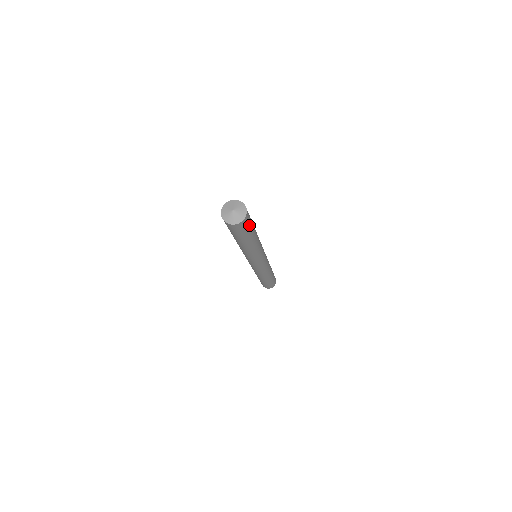
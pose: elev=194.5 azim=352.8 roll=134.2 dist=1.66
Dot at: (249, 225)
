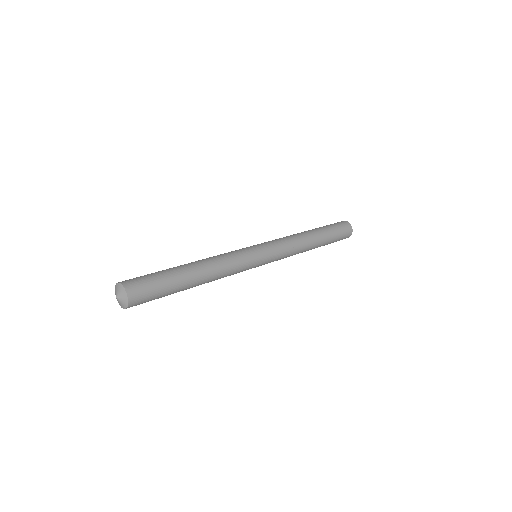
Dot at: (153, 297)
